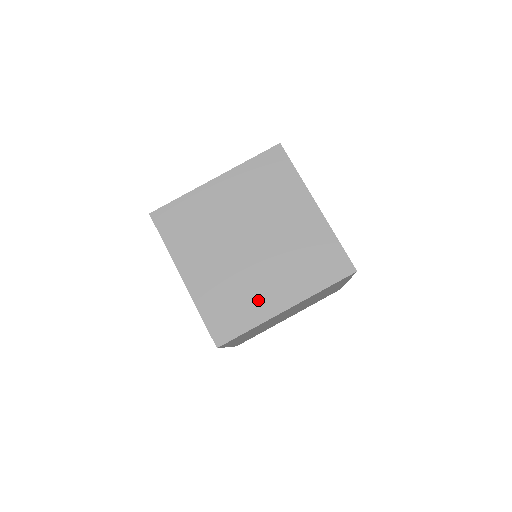
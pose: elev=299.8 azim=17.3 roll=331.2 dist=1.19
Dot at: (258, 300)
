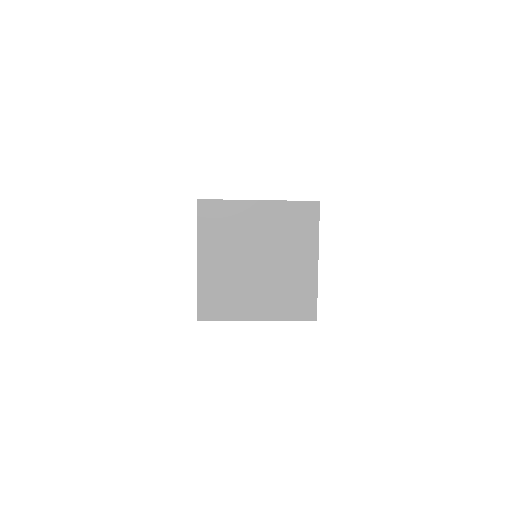
Dot at: (242, 304)
